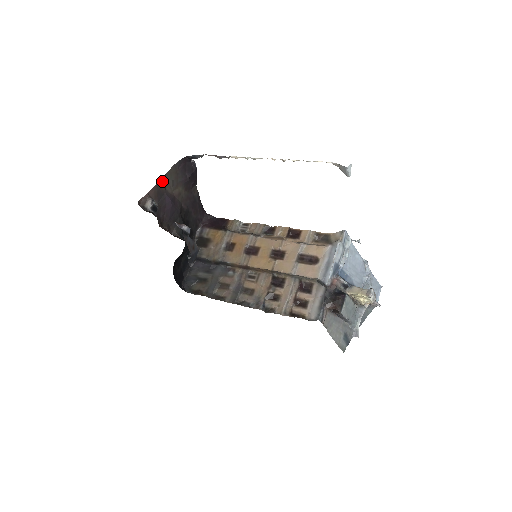
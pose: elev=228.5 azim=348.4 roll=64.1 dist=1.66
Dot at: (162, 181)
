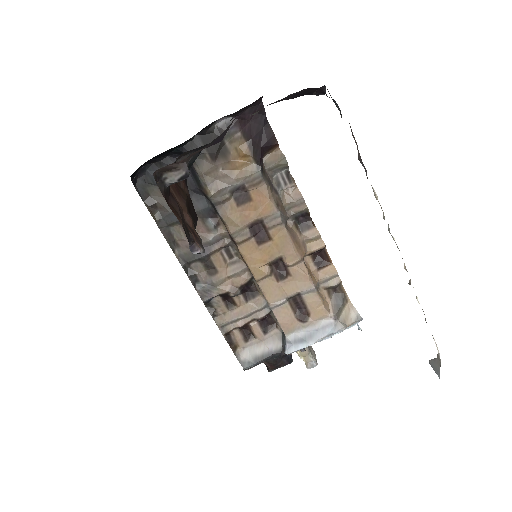
Dot at: occluded
